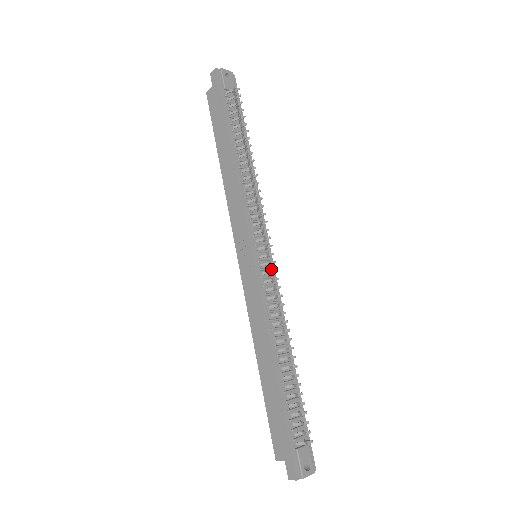
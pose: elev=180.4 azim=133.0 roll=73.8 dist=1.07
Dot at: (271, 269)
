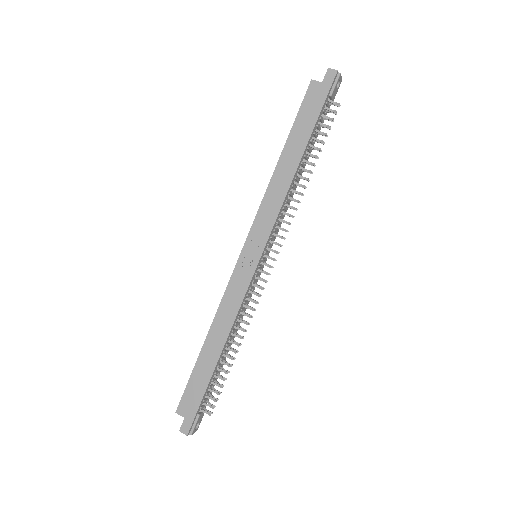
Dot at: occluded
